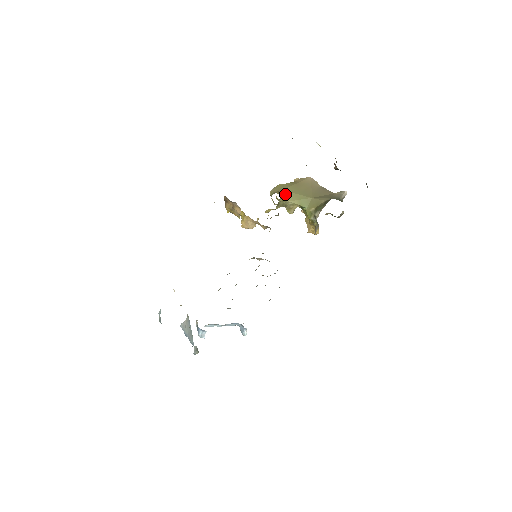
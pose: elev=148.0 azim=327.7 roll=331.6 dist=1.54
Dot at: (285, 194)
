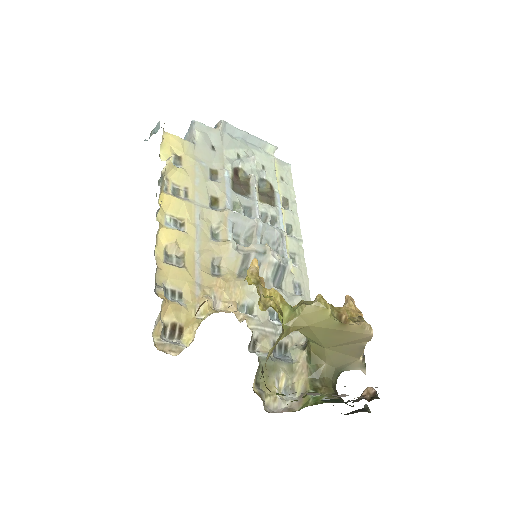
Dot at: (305, 328)
